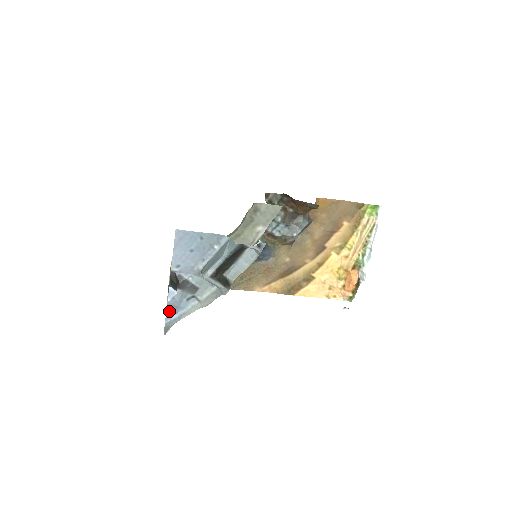
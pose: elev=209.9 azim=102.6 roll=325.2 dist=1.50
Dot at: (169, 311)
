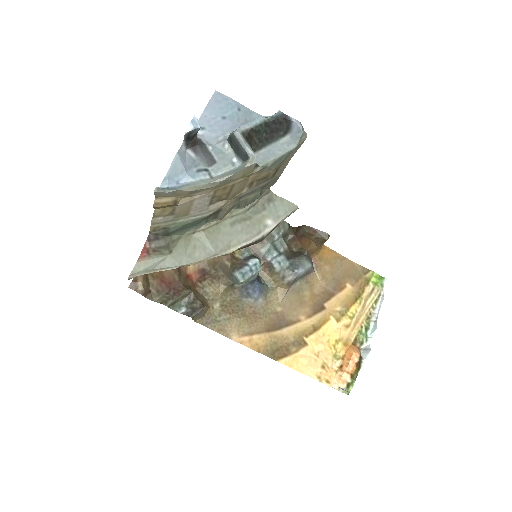
Dot at: (171, 172)
